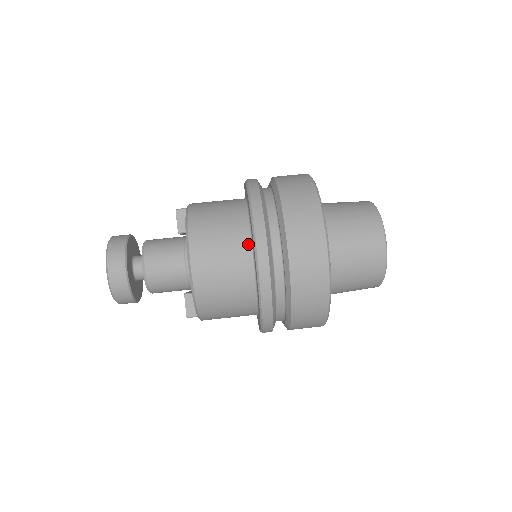
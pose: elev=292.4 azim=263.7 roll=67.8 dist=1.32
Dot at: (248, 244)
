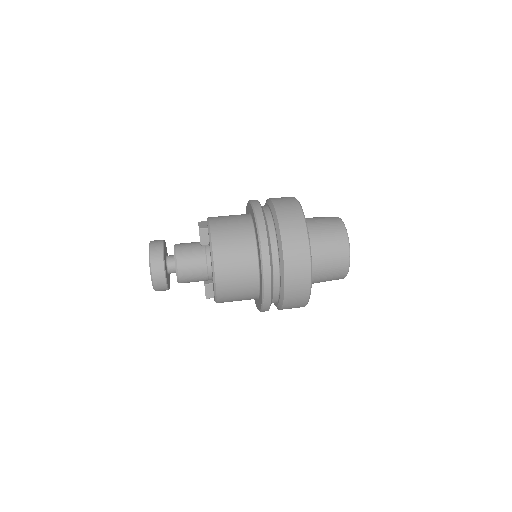
Dot at: (256, 270)
